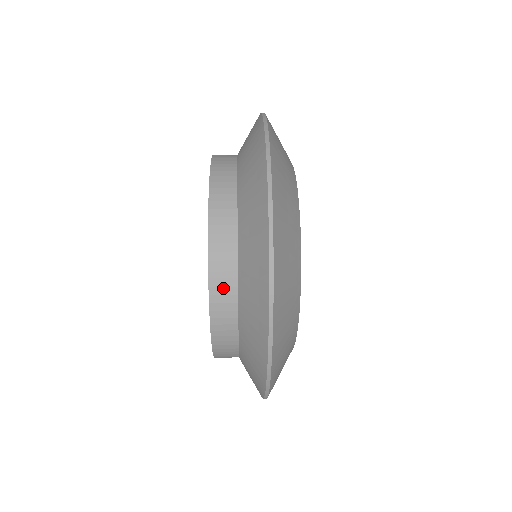
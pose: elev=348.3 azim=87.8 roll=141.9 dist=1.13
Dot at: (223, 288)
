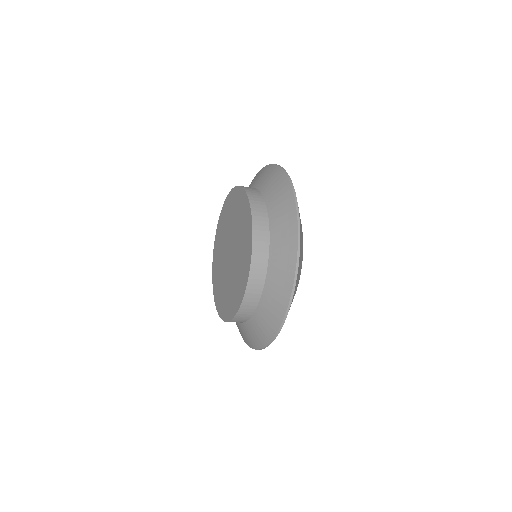
Dot at: (254, 193)
